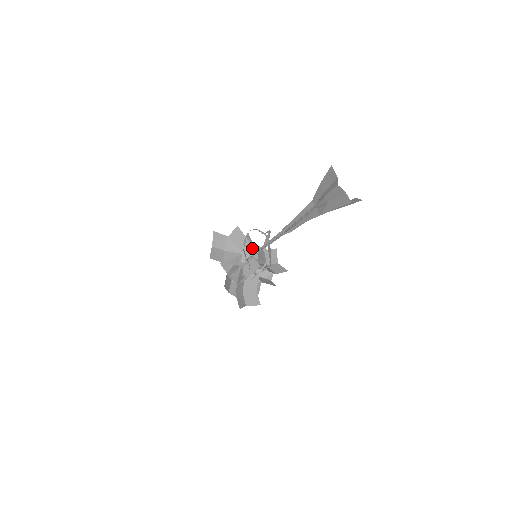
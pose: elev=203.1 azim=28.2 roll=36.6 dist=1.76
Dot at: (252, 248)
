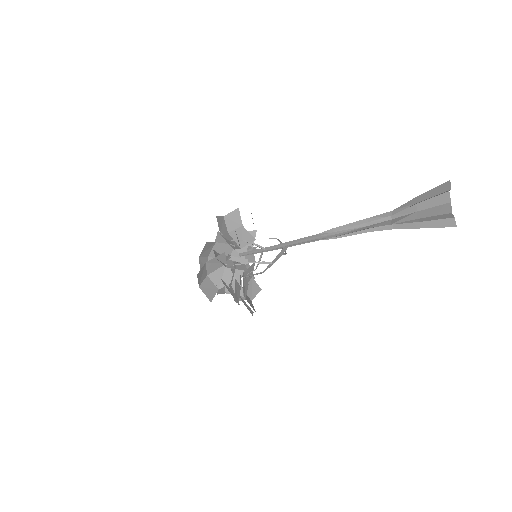
Dot at: (251, 257)
